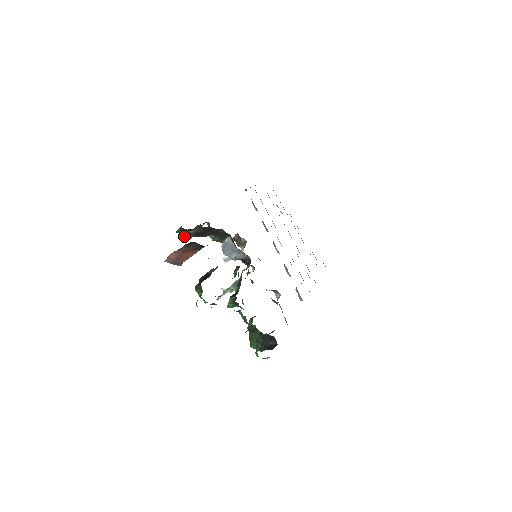
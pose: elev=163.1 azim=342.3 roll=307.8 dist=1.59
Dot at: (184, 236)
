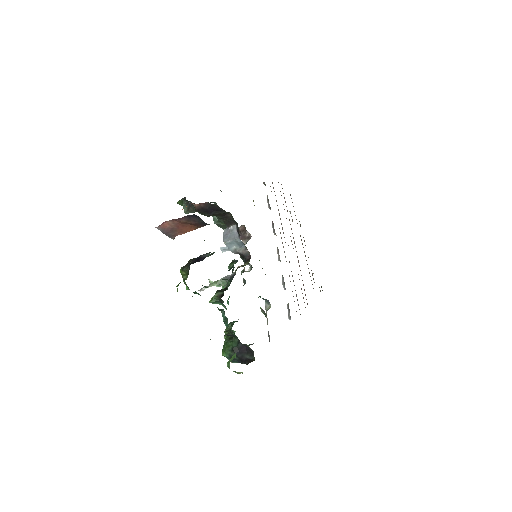
Dot at: (186, 208)
